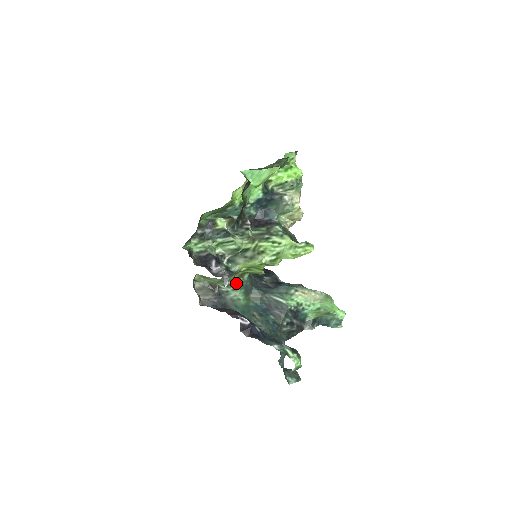
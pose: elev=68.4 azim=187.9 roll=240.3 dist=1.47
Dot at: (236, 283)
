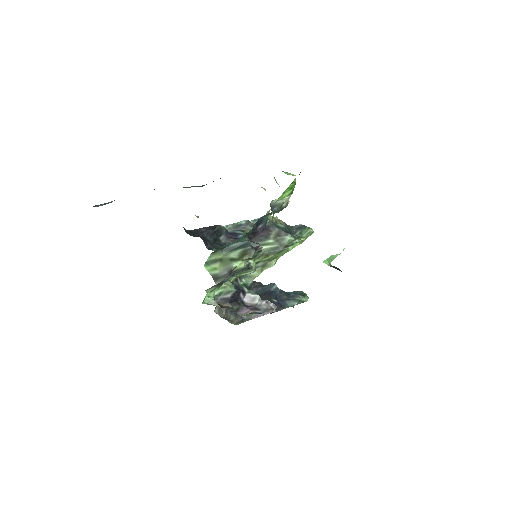
Dot at: occluded
